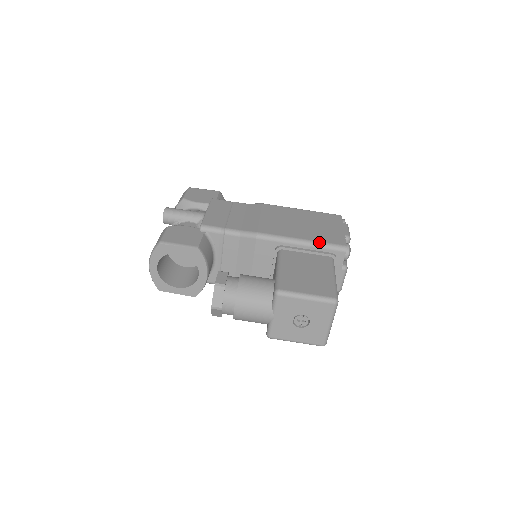
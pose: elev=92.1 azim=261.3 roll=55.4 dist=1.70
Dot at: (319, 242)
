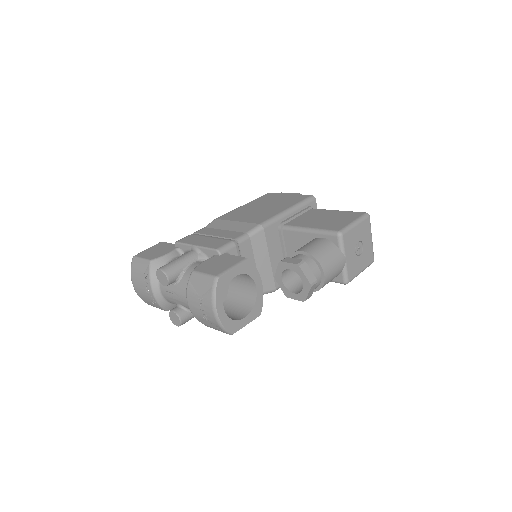
Dot at: (298, 203)
